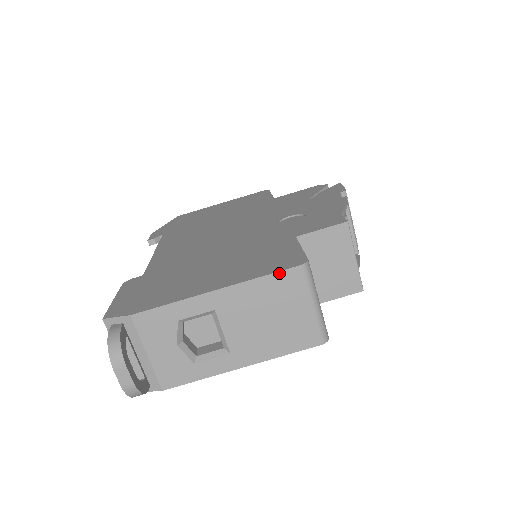
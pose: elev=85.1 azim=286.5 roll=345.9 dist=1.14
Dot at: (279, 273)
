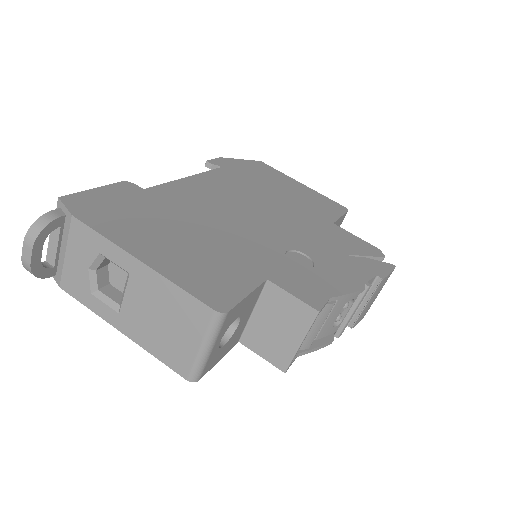
Dot at: (194, 298)
